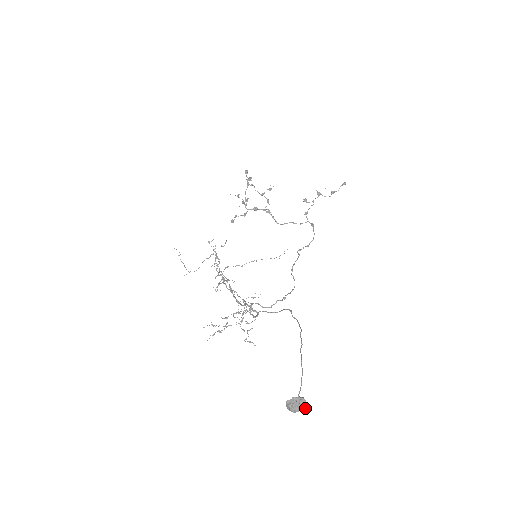
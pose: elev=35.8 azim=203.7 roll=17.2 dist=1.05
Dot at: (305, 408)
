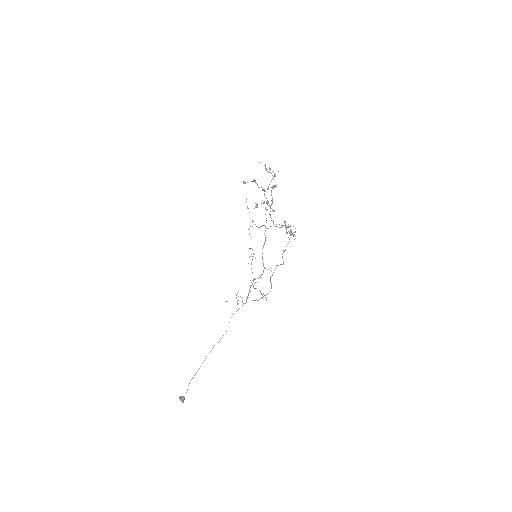
Dot at: occluded
